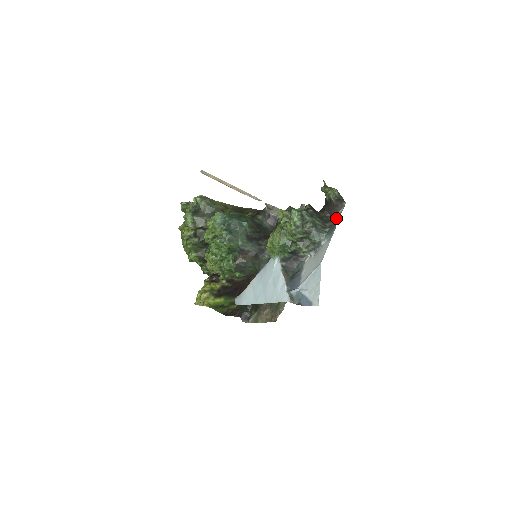
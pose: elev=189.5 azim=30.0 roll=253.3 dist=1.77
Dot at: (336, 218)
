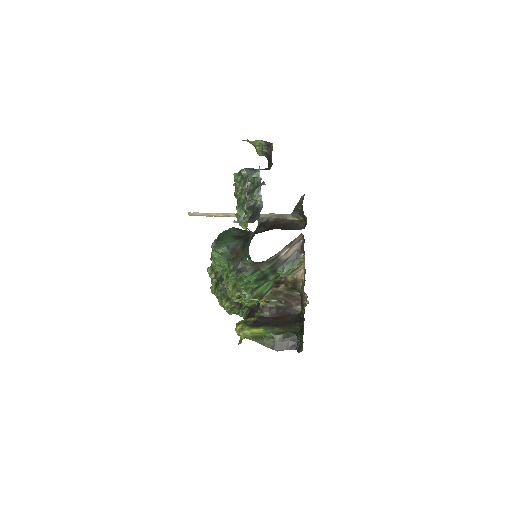
Dot at: occluded
